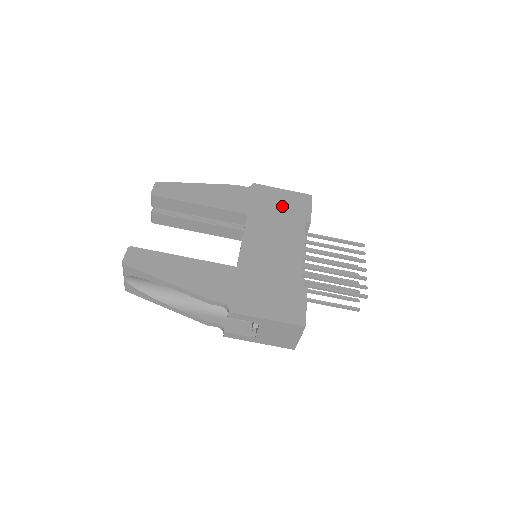
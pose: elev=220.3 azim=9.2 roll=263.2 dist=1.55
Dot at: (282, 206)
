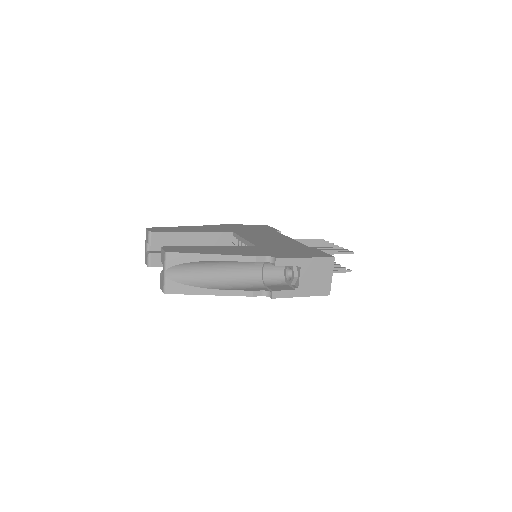
Dot at: (253, 228)
